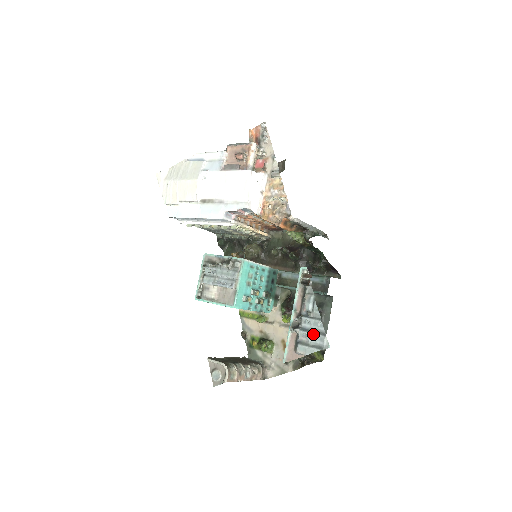
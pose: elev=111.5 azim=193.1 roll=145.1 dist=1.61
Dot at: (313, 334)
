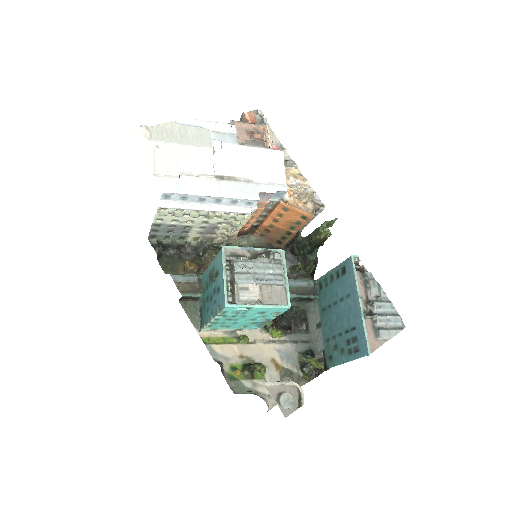
Dot at: (391, 316)
